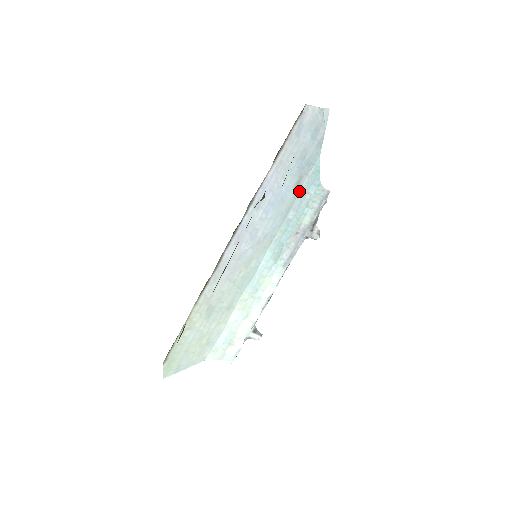
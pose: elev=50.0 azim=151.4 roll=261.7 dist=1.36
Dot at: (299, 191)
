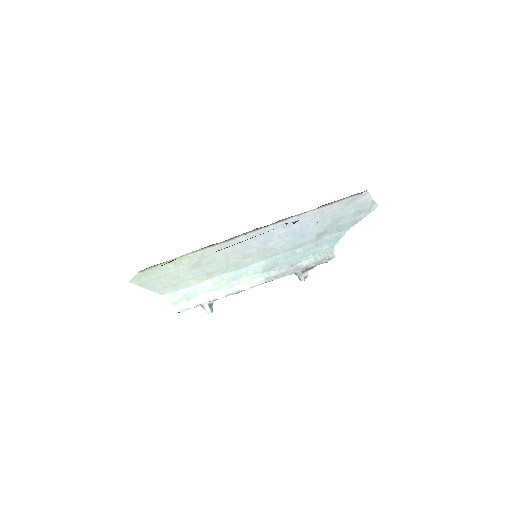
Dot at: (317, 240)
